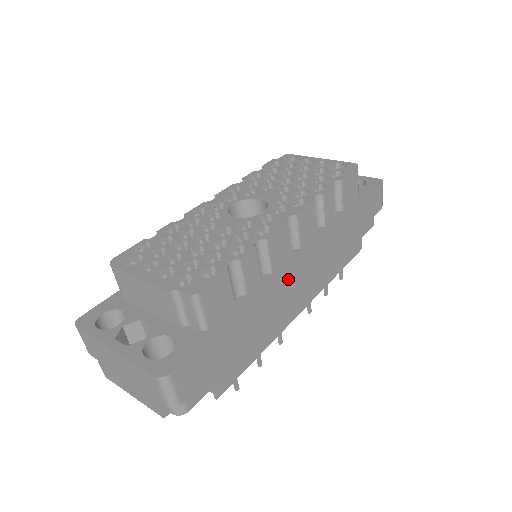
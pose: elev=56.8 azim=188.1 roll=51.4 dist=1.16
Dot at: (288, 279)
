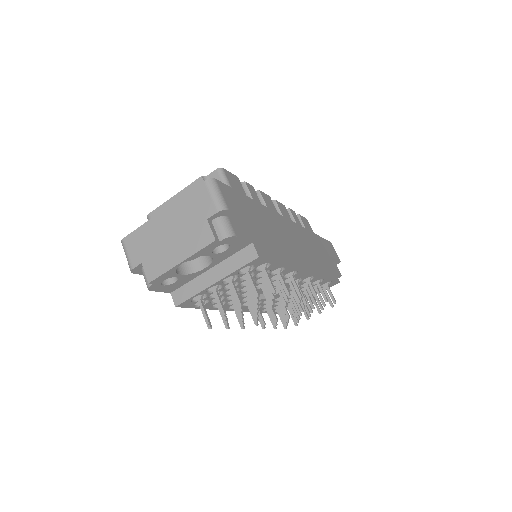
Dot at: (284, 223)
